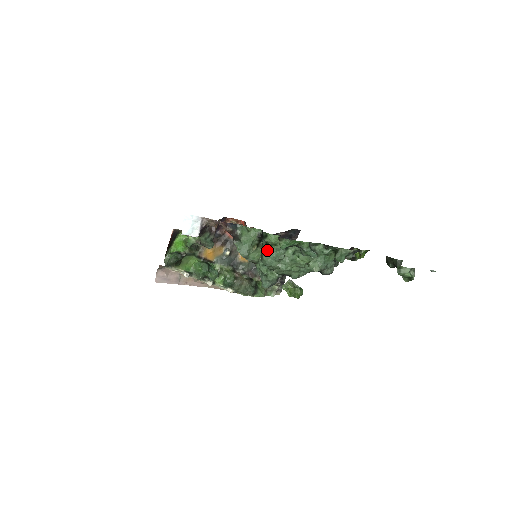
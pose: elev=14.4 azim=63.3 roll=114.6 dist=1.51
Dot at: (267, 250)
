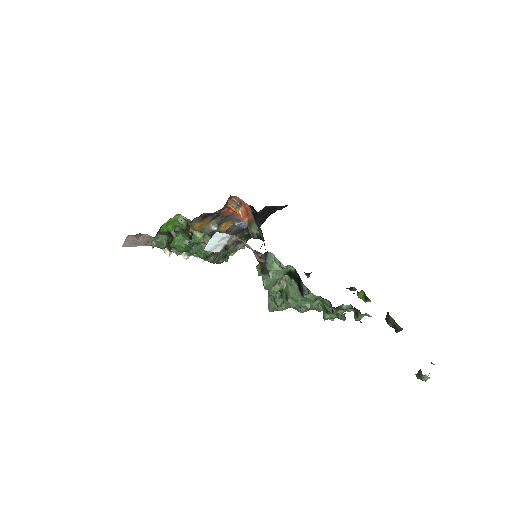
Dot at: (298, 299)
